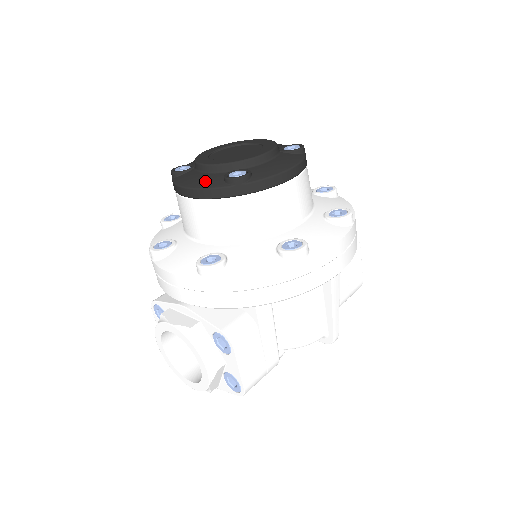
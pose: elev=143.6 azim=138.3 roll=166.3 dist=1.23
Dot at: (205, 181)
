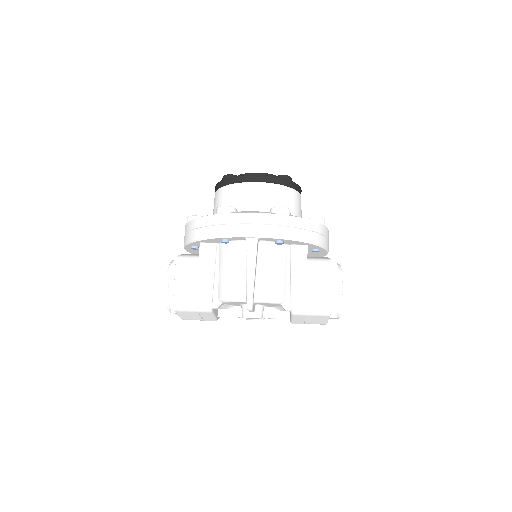
Dot at: occluded
